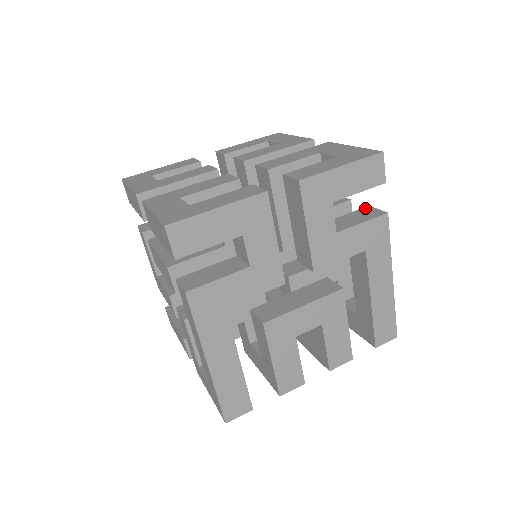
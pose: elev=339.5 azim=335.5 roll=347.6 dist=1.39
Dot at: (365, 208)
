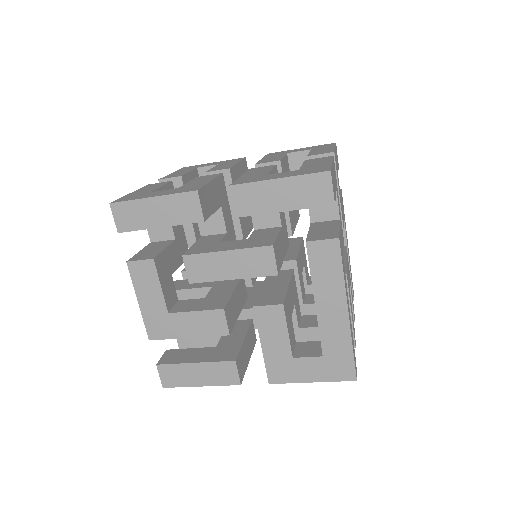
Dot at: occluded
